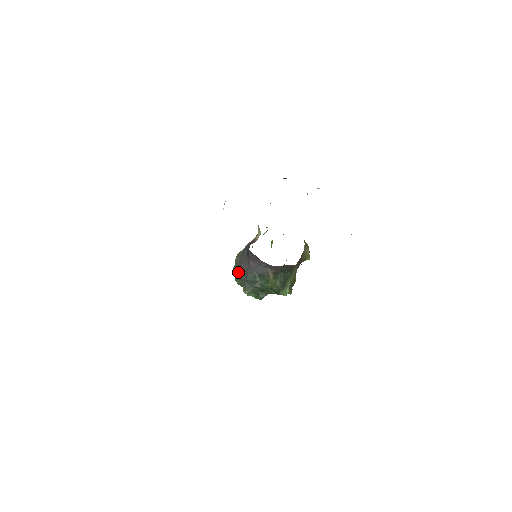
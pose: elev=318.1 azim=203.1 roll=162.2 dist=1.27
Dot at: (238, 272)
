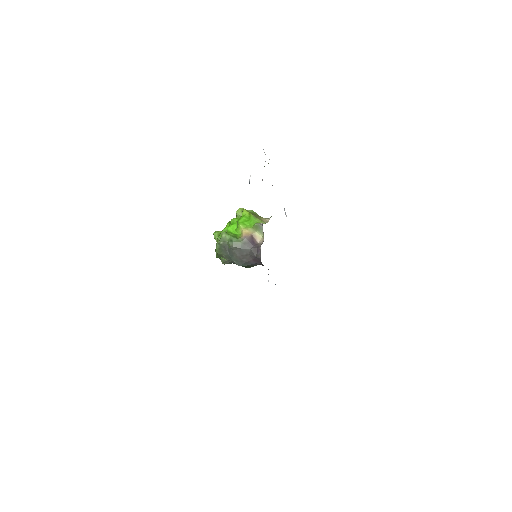
Dot at: (227, 252)
